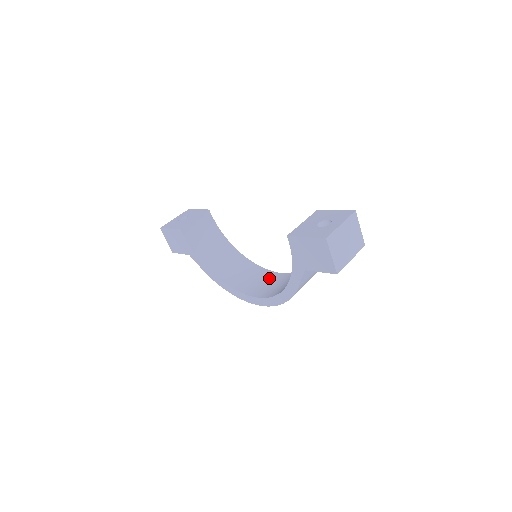
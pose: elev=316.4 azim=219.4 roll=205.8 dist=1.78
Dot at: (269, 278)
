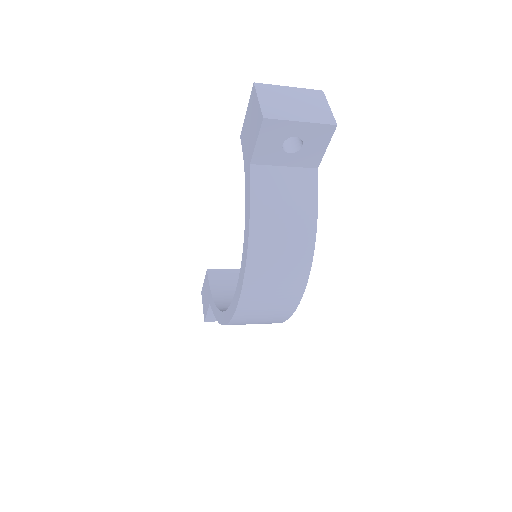
Dot at: occluded
